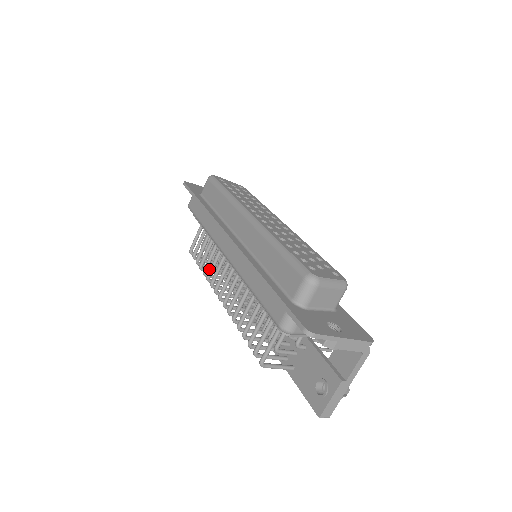
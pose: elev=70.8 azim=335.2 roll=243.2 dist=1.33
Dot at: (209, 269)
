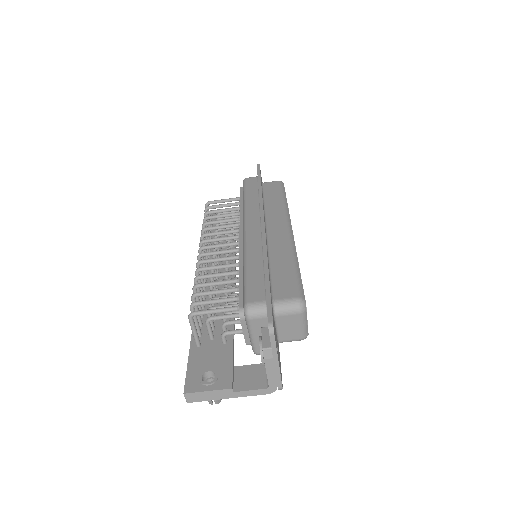
Dot at: occluded
